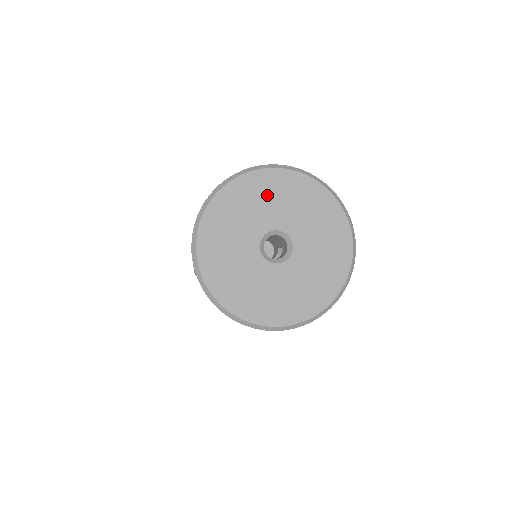
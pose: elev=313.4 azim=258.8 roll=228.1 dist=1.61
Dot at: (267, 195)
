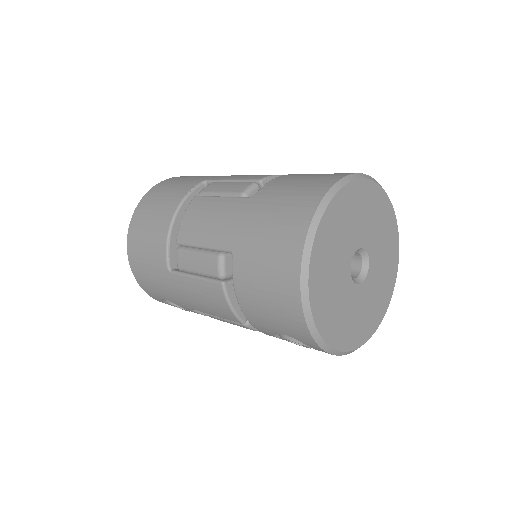
Dot at: (332, 246)
